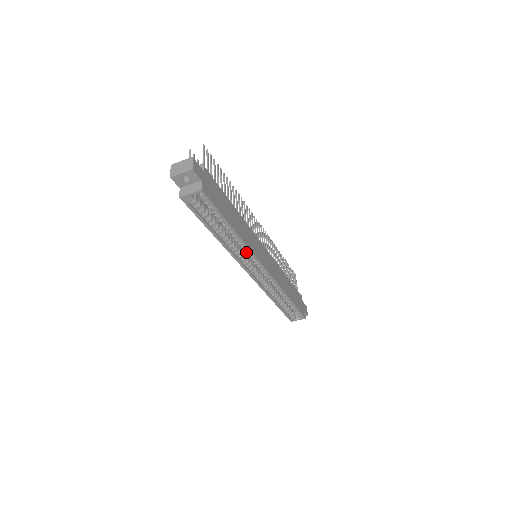
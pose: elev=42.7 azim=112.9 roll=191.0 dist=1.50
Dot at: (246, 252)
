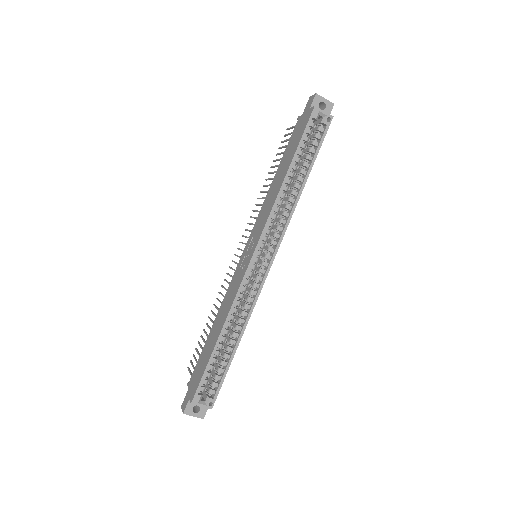
Dot at: (281, 221)
